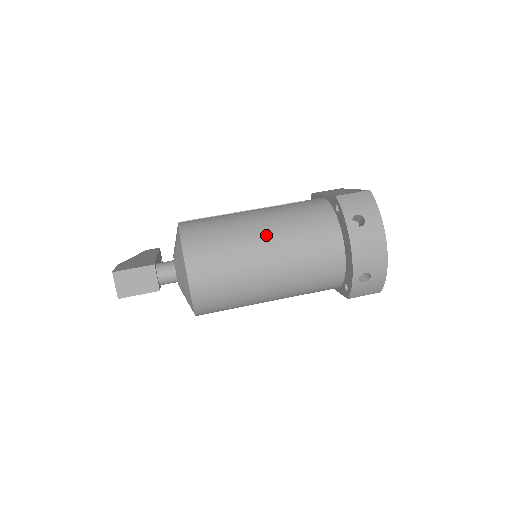
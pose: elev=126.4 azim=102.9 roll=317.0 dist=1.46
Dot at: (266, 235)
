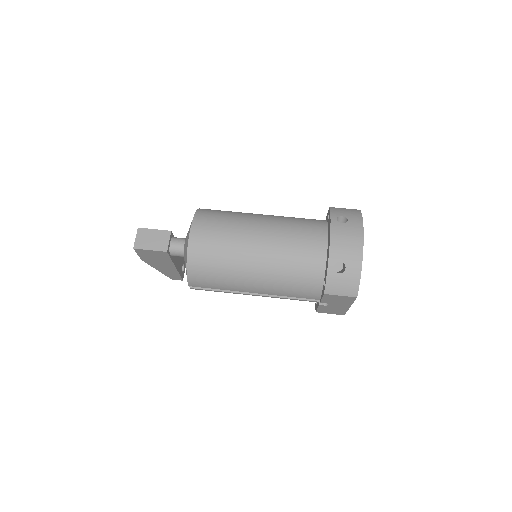
Dot at: (264, 220)
